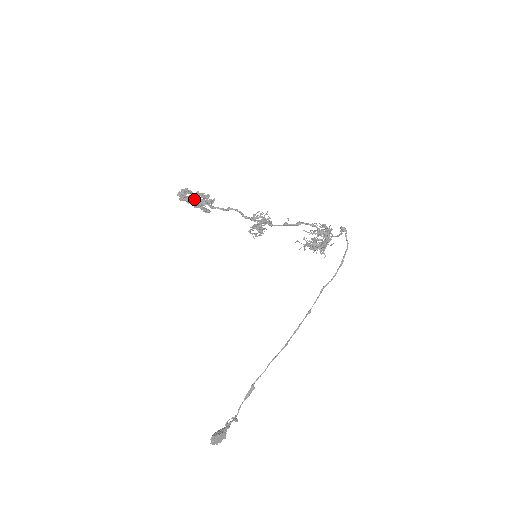
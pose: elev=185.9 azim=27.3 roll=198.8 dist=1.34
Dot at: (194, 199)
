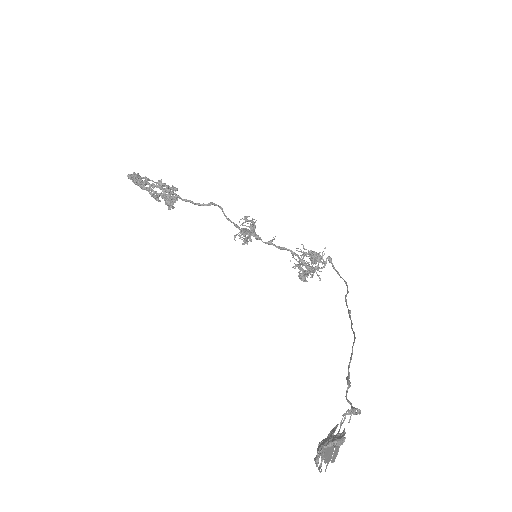
Dot at: (149, 189)
